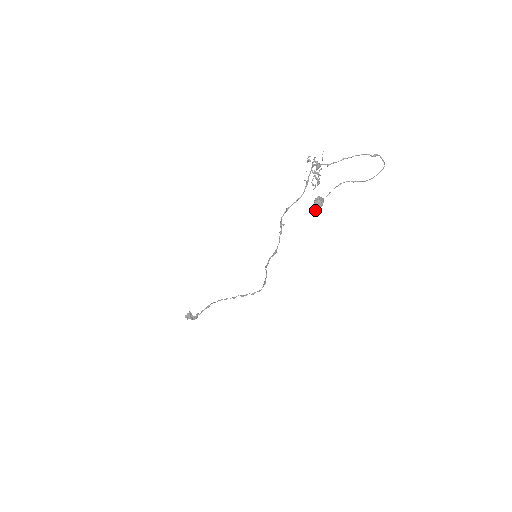
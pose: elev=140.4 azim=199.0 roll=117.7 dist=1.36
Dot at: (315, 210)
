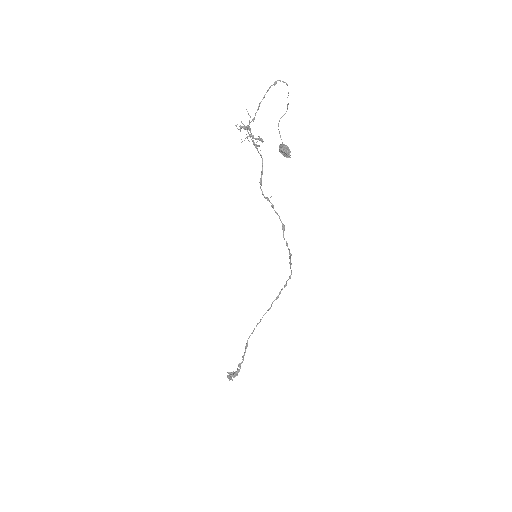
Dot at: (288, 157)
